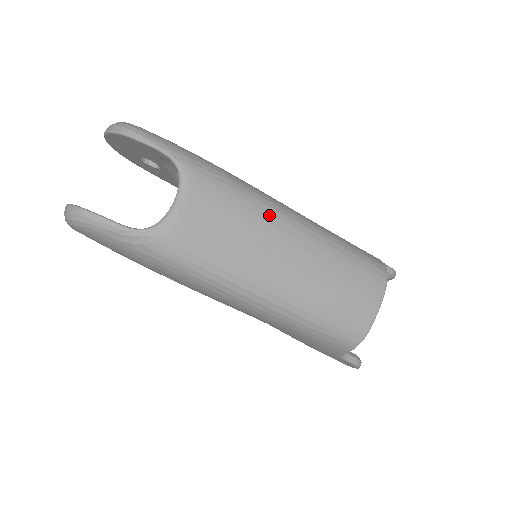
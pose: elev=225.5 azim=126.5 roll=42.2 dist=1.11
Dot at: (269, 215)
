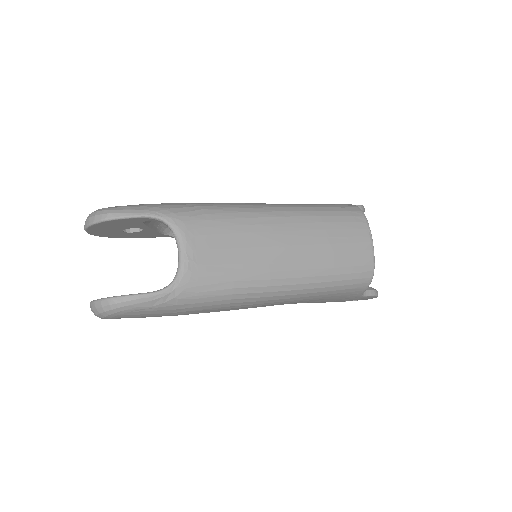
Dot at: (254, 219)
